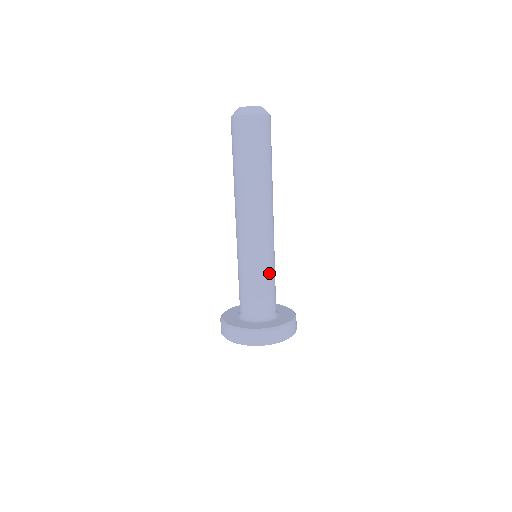
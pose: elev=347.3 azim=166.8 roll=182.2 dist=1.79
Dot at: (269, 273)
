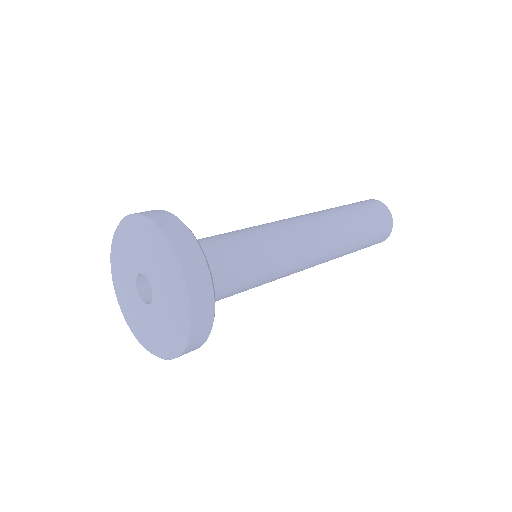
Dot at: (258, 259)
